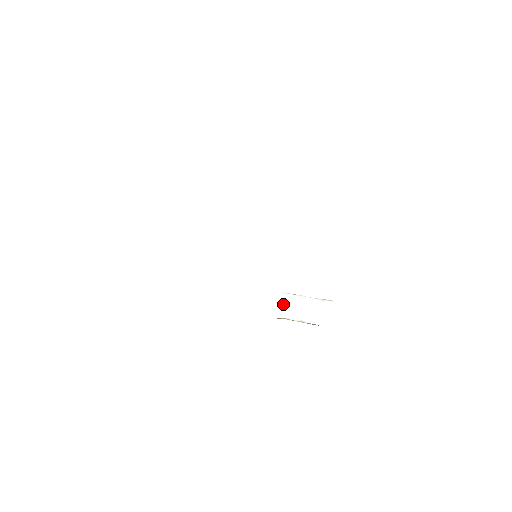
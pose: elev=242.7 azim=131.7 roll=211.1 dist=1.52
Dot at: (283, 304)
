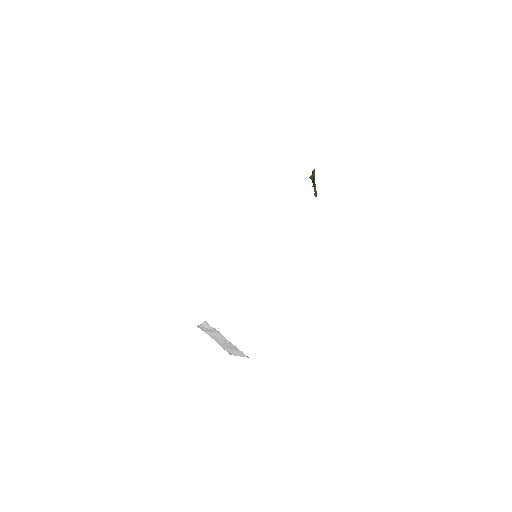
Dot at: (207, 328)
